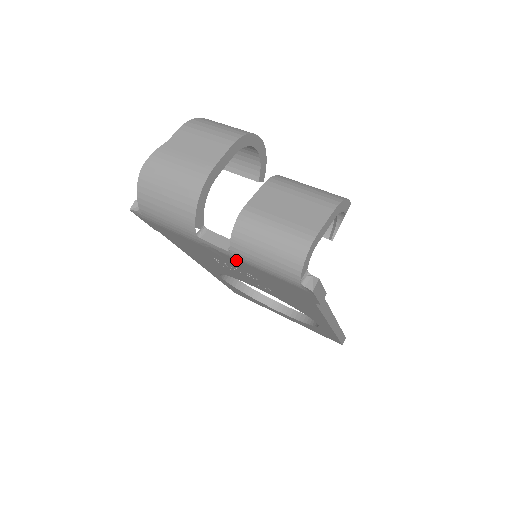
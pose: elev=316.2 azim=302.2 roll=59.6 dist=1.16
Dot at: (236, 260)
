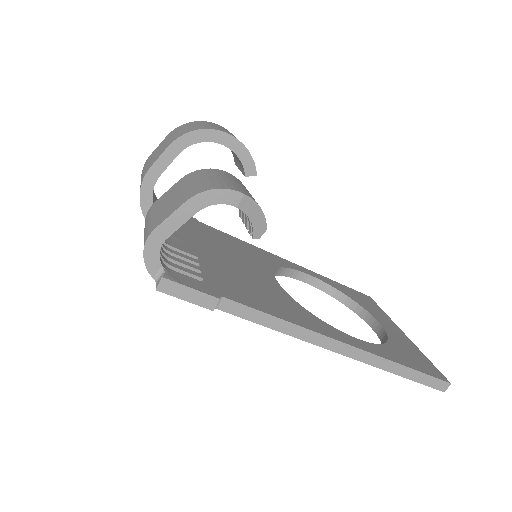
Dot at: occluded
